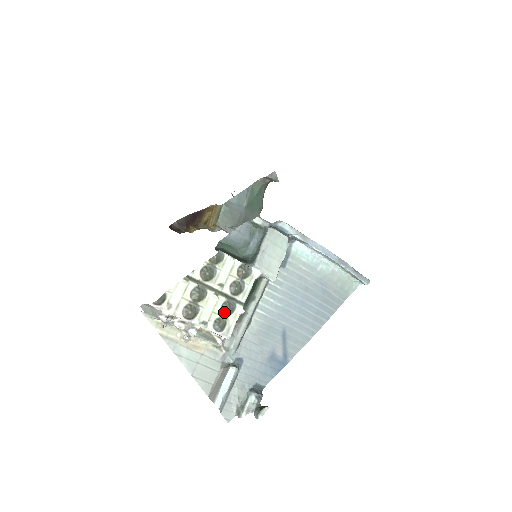
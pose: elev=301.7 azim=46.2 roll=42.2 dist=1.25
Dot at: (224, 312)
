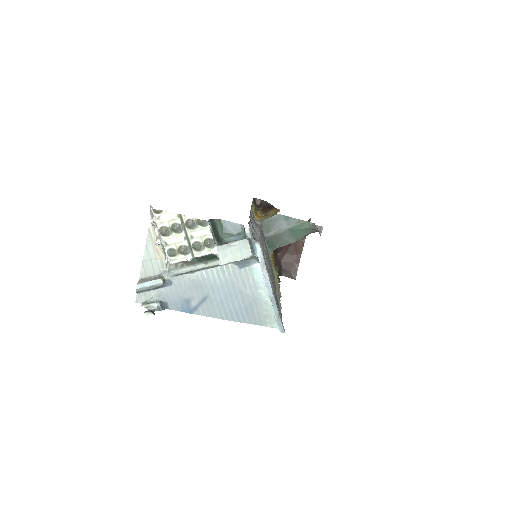
Dot at: (180, 249)
